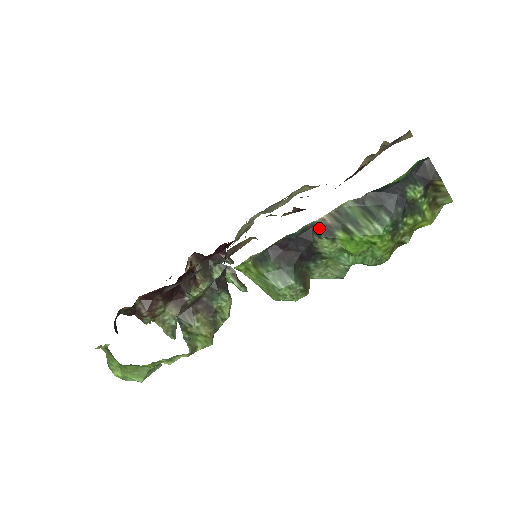
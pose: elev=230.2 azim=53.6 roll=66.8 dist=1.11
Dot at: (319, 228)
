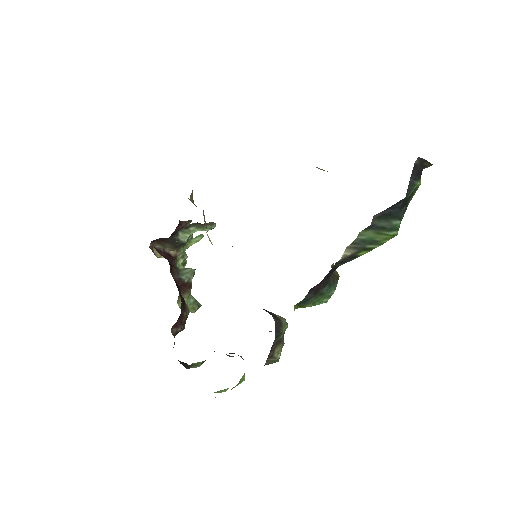
Dot at: (343, 261)
